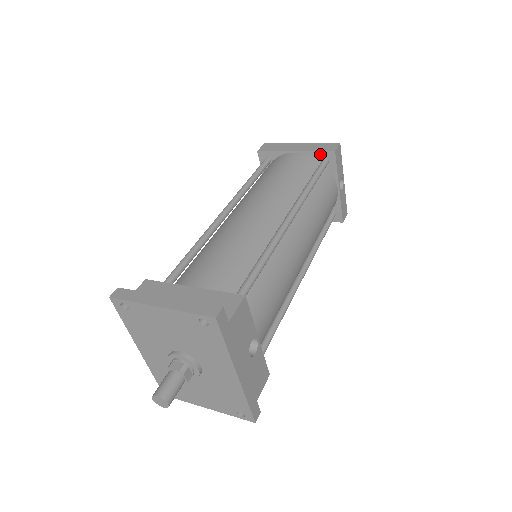
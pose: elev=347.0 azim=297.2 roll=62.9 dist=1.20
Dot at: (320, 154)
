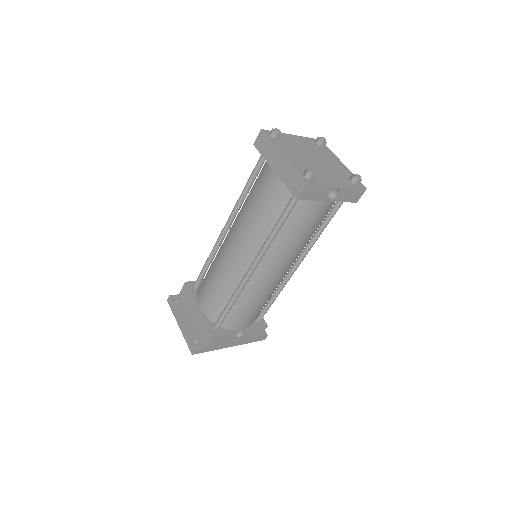
Dot at: (290, 189)
